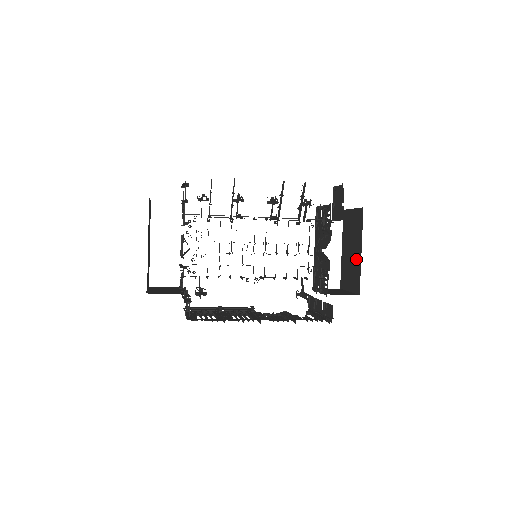
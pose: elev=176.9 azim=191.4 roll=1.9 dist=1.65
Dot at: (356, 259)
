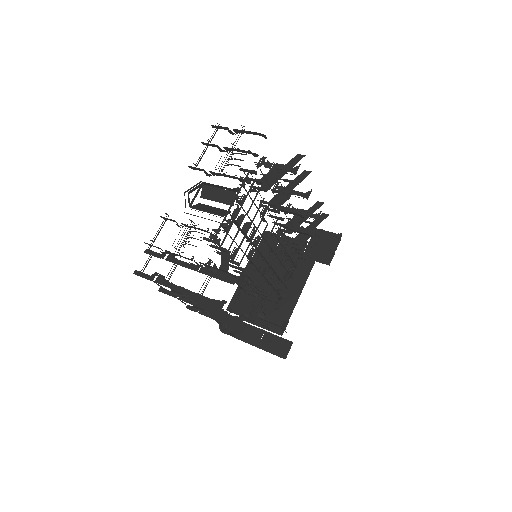
Dot at: (287, 300)
